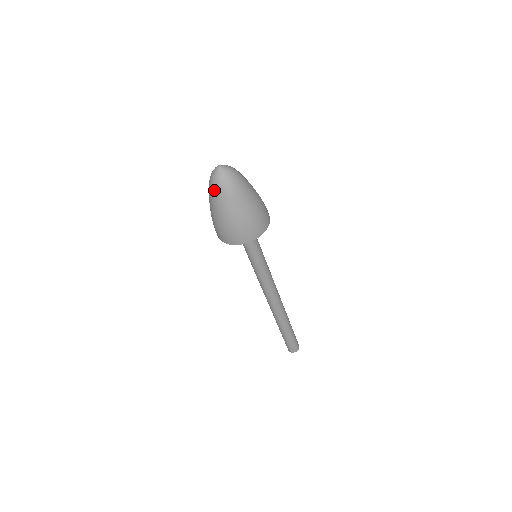
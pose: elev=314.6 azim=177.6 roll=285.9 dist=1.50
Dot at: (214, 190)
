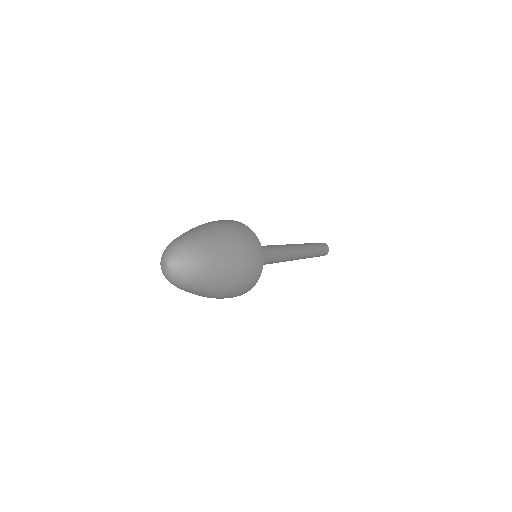
Dot at: occluded
